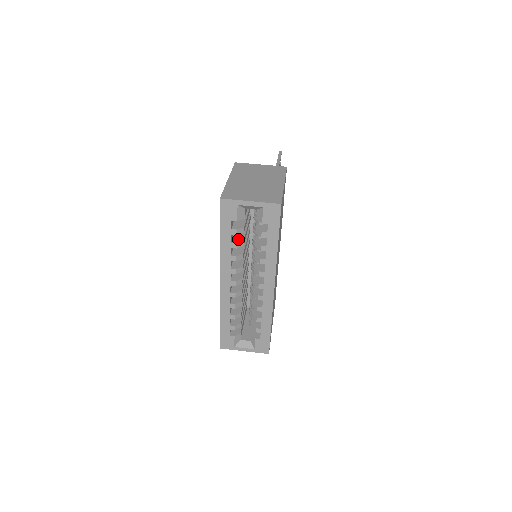
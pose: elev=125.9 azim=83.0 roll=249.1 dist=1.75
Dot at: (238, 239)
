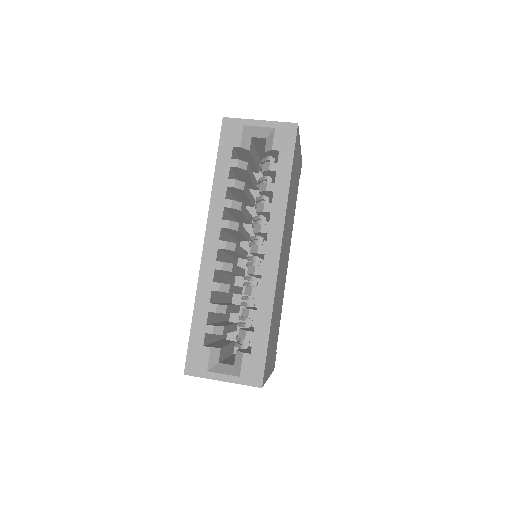
Dot at: occluded
